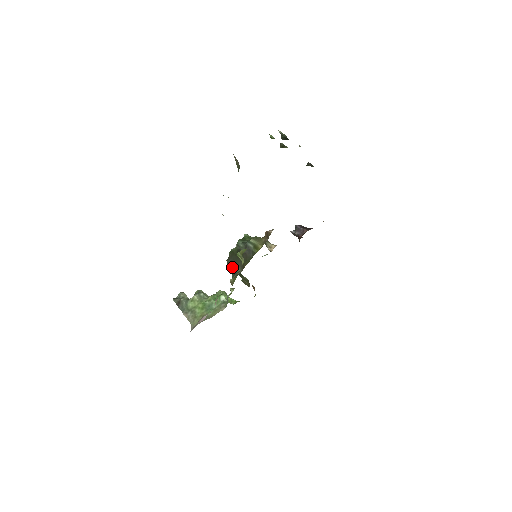
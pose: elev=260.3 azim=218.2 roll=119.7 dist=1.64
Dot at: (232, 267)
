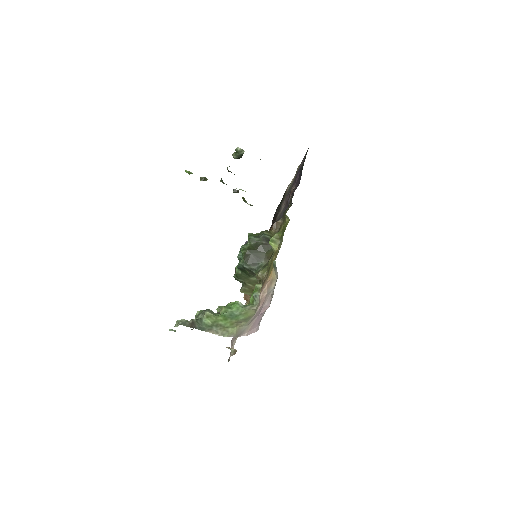
Dot at: (252, 263)
